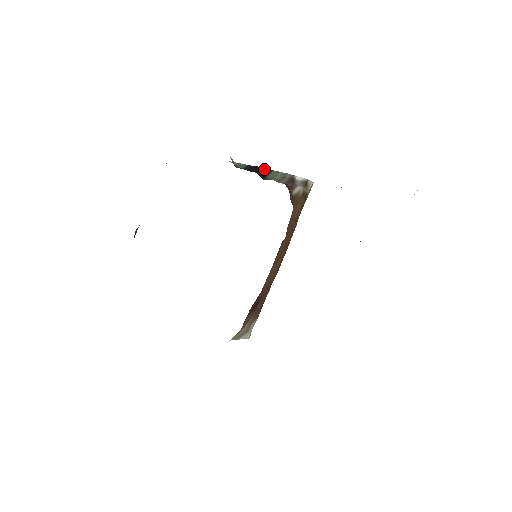
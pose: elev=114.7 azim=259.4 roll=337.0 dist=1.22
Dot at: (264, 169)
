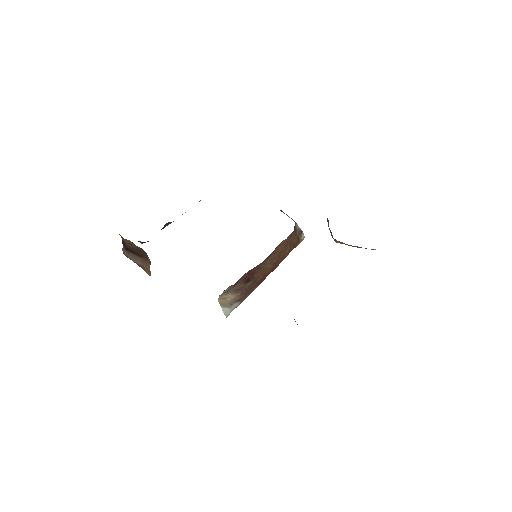
Dot at: occluded
